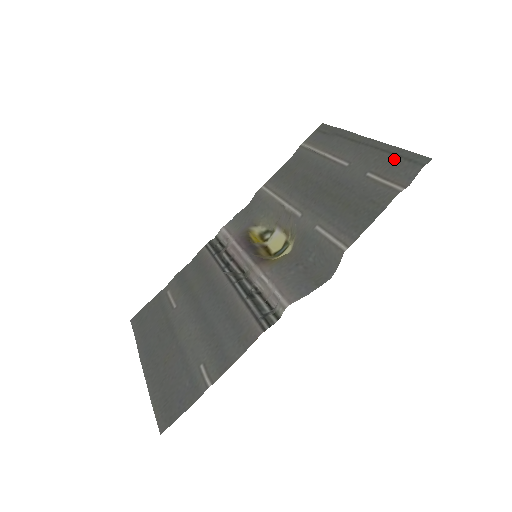
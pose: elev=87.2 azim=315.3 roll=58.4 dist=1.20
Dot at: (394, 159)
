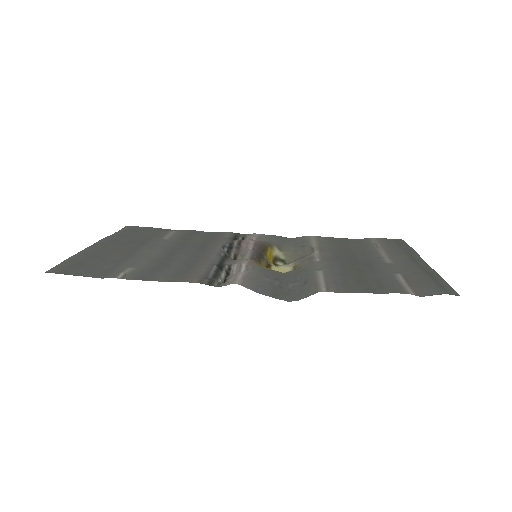
Dot at: (430, 280)
